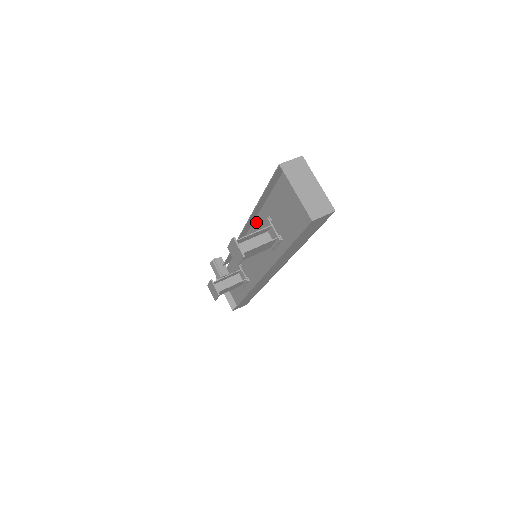
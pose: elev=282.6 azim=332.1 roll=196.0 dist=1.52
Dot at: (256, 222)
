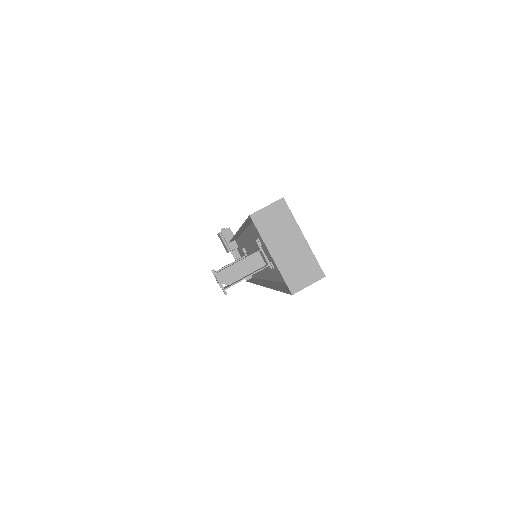
Dot at: (248, 231)
